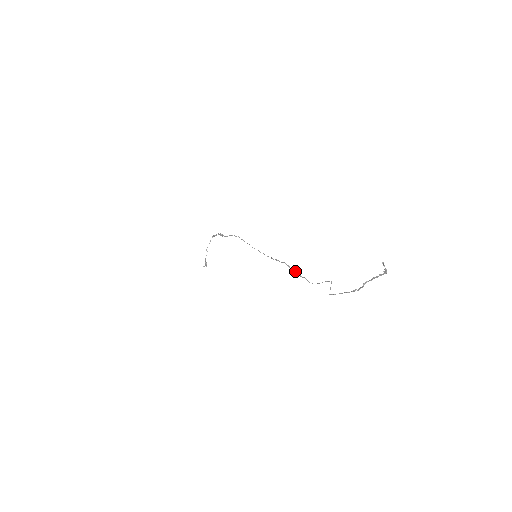
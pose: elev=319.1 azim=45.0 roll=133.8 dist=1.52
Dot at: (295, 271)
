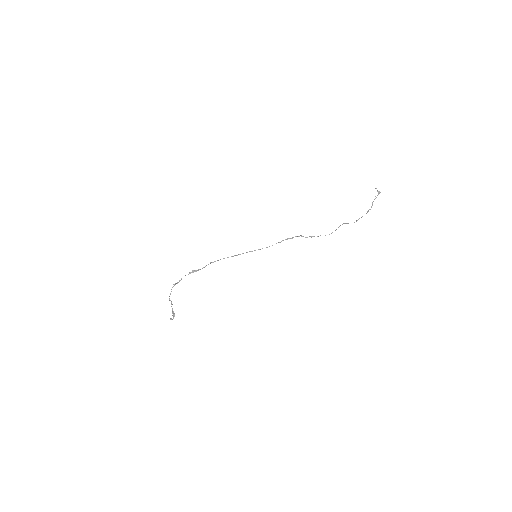
Dot at: (309, 236)
